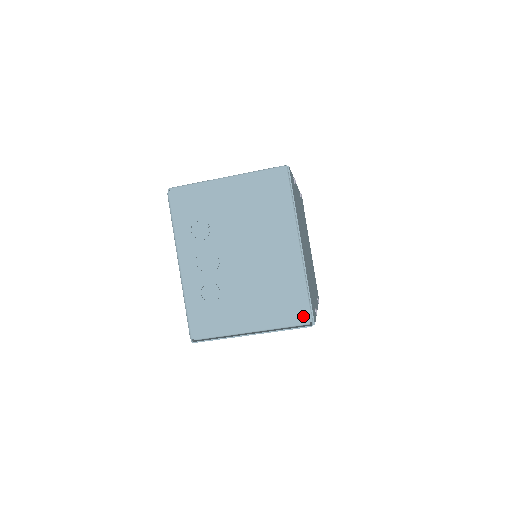
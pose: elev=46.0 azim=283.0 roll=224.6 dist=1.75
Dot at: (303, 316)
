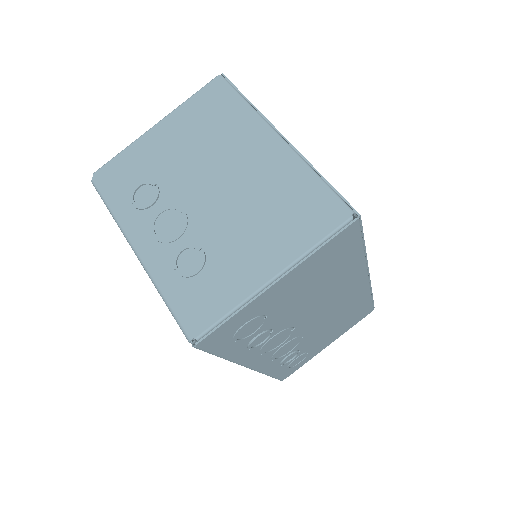
Dot at: (336, 213)
